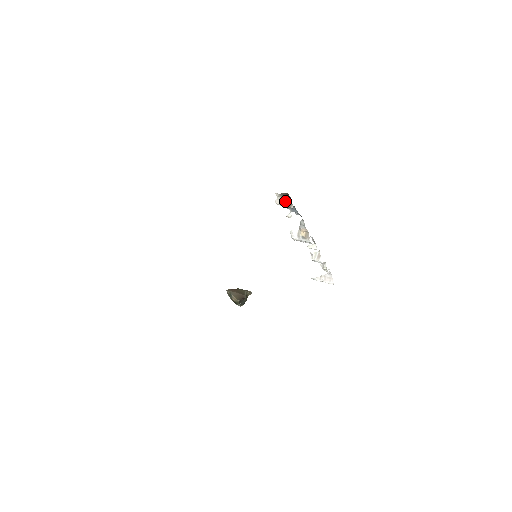
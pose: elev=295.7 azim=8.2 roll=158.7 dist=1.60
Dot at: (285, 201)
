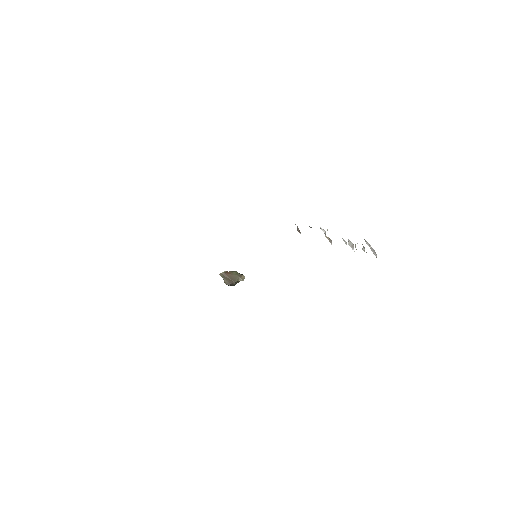
Dot at: occluded
